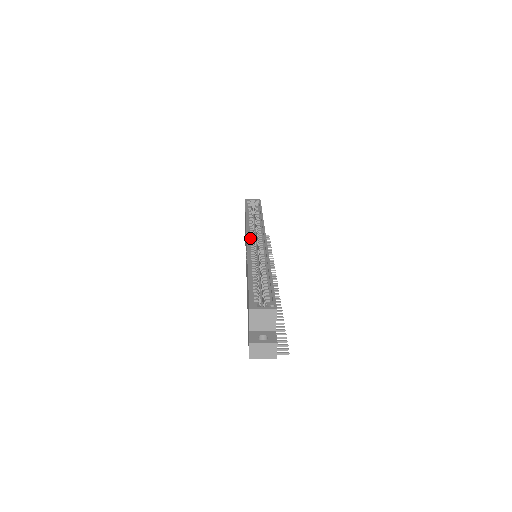
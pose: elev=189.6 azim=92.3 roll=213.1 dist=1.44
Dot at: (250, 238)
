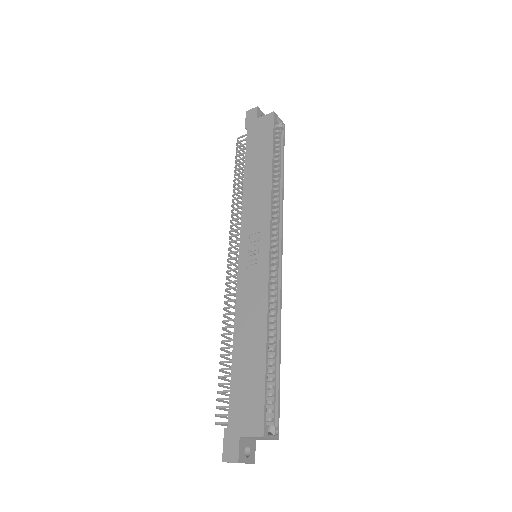
Dot at: (270, 241)
